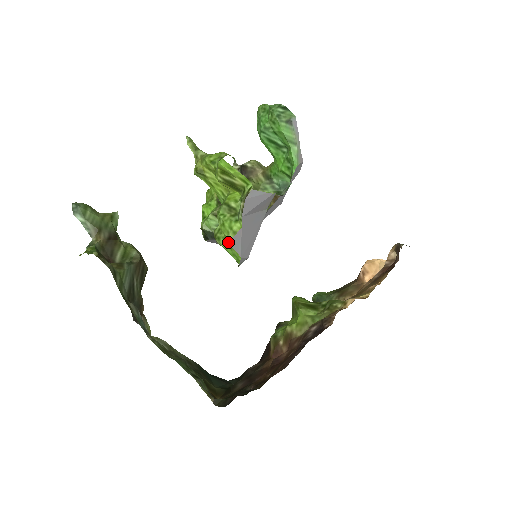
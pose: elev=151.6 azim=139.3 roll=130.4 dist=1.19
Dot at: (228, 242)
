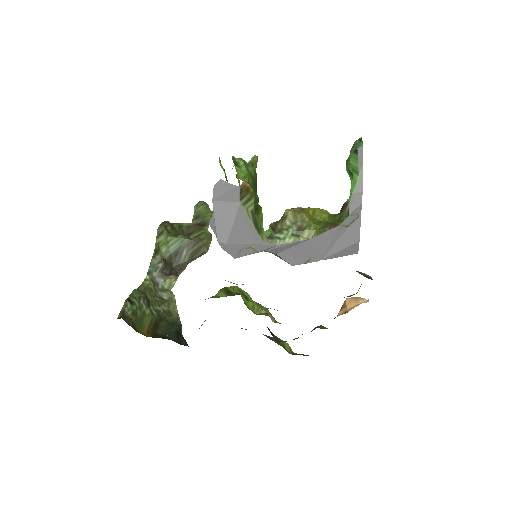
Dot at: (209, 223)
